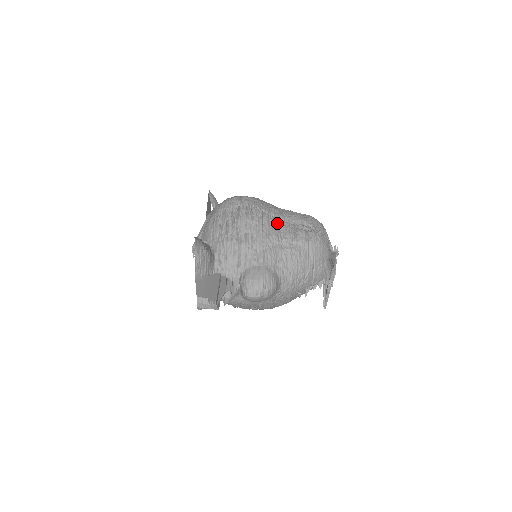
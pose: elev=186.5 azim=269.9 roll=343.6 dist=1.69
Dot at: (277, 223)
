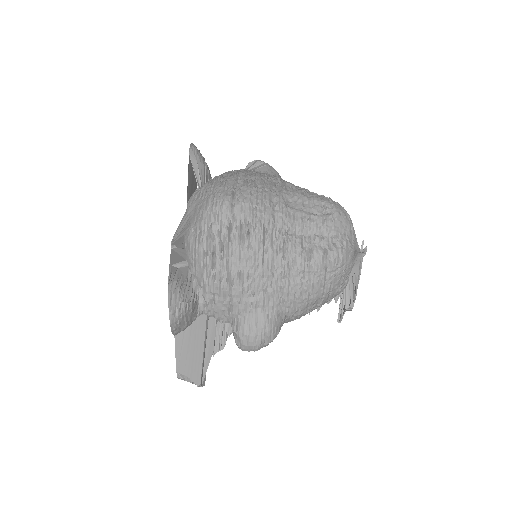
Dot at: (284, 243)
